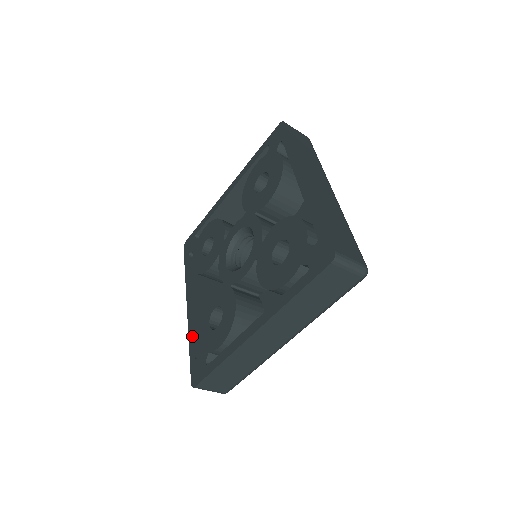
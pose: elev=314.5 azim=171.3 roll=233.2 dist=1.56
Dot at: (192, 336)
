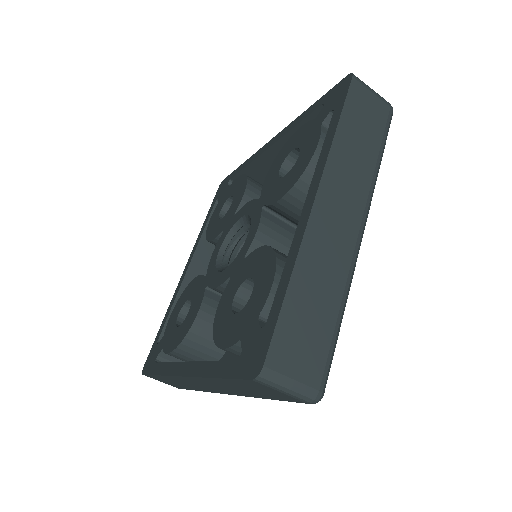
Dot at: (168, 311)
